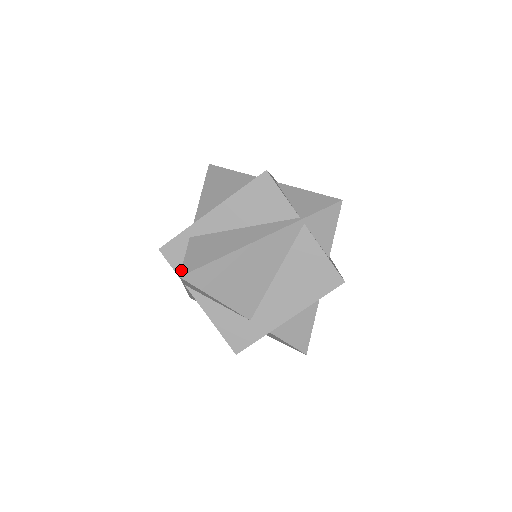
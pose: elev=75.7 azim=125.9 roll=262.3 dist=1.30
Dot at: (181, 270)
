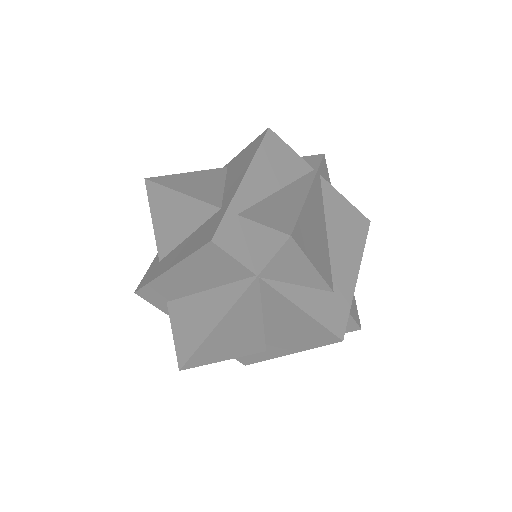
Dot at: (282, 232)
